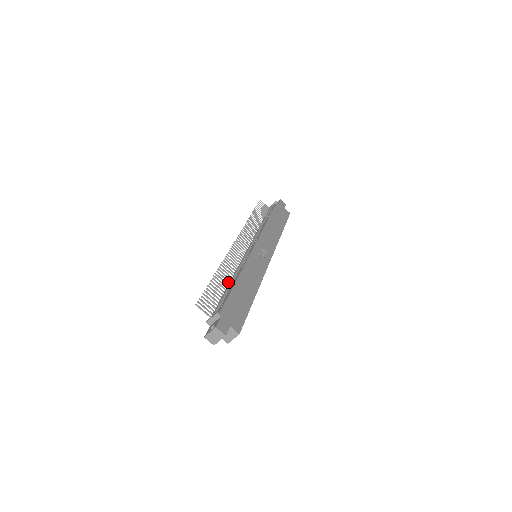
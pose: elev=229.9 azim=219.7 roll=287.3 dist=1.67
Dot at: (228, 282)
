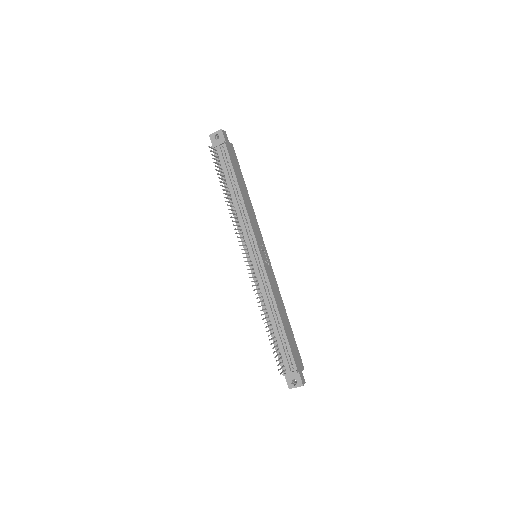
Dot at: (267, 318)
